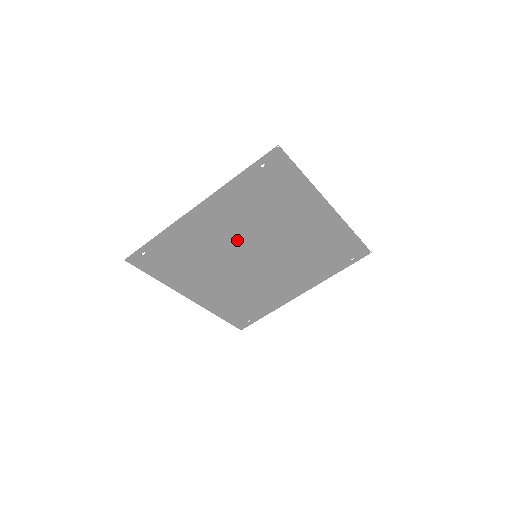
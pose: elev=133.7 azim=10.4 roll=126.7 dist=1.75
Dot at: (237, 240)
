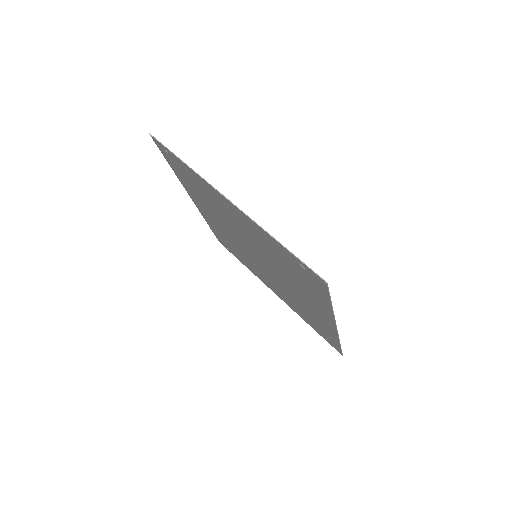
Dot at: (248, 239)
